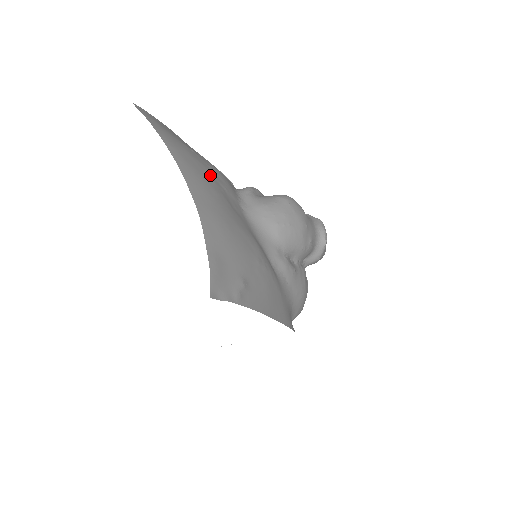
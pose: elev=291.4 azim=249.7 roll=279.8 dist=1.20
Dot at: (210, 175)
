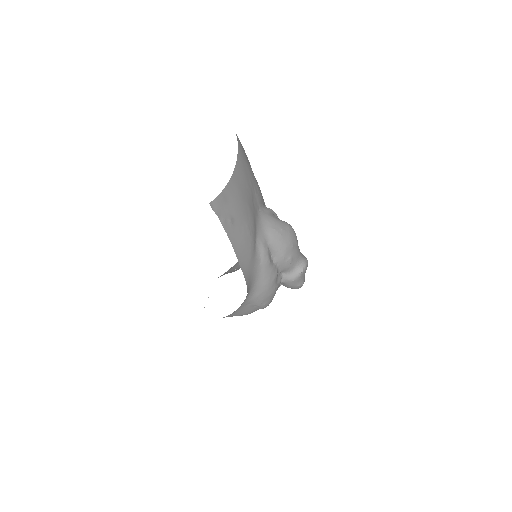
Dot at: (252, 181)
